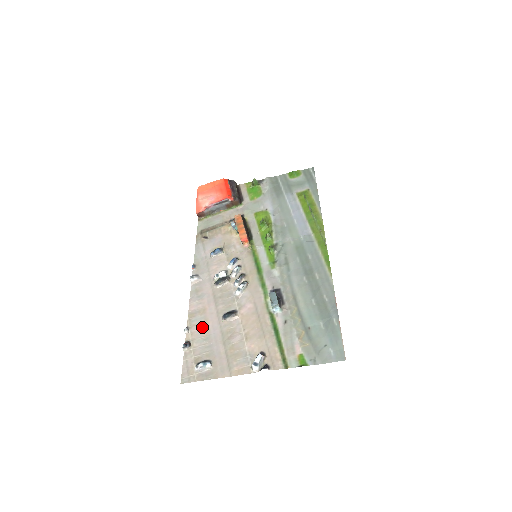
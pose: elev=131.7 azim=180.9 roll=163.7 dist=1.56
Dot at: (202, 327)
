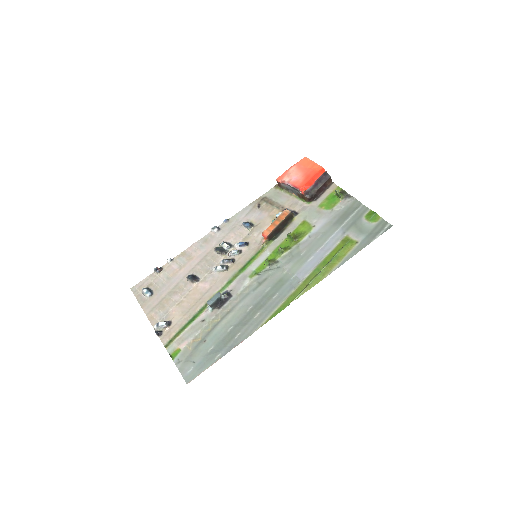
Dot at: (177, 268)
